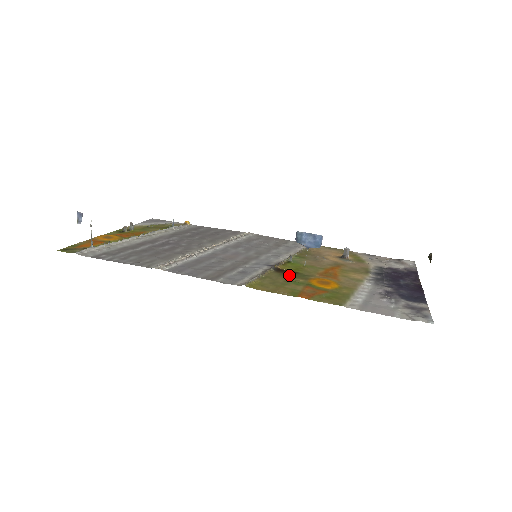
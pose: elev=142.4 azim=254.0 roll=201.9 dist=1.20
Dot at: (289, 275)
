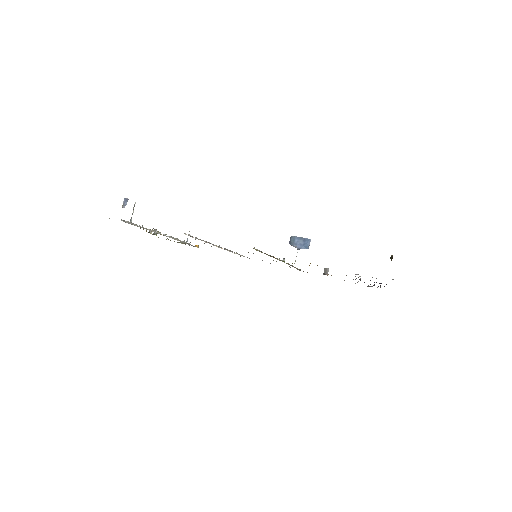
Dot at: occluded
